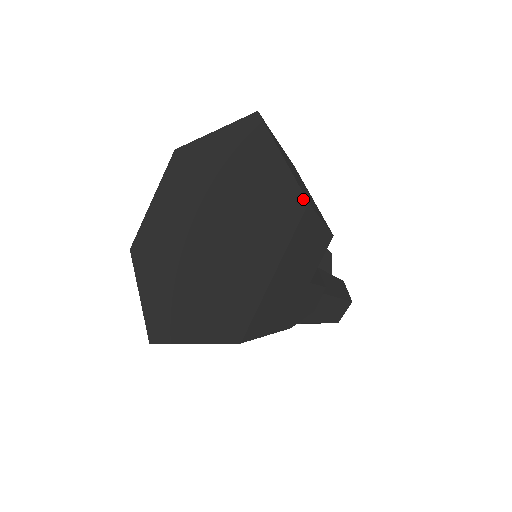
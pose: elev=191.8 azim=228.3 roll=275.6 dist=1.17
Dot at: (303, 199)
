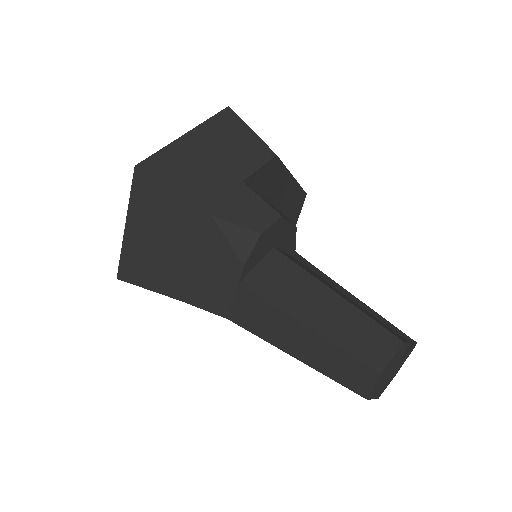
Dot at: occluded
